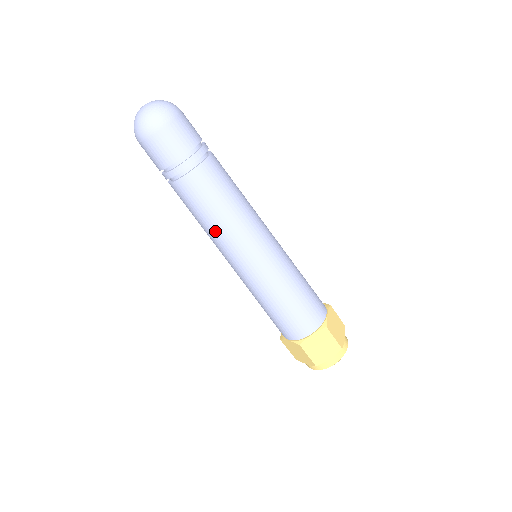
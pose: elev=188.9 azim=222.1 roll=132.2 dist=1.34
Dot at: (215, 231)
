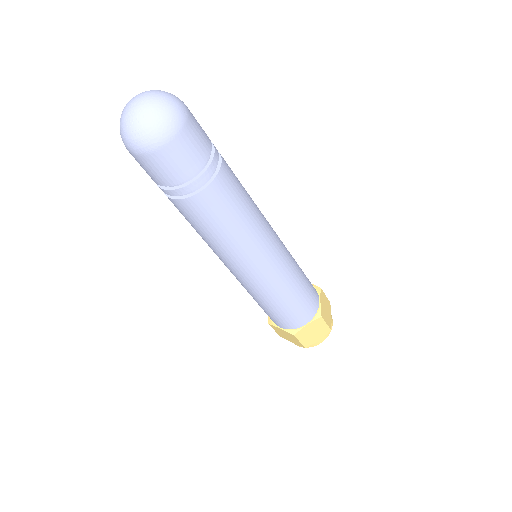
Dot at: occluded
